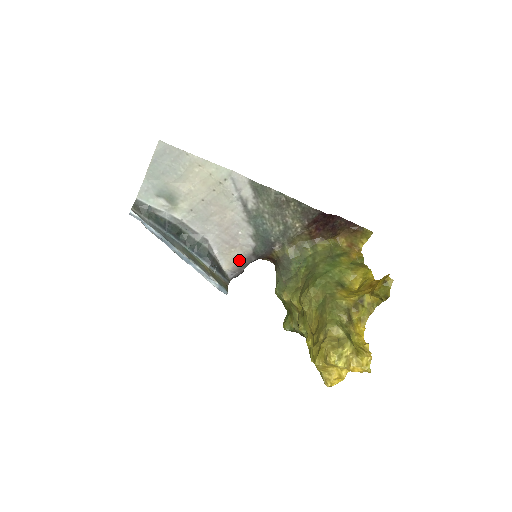
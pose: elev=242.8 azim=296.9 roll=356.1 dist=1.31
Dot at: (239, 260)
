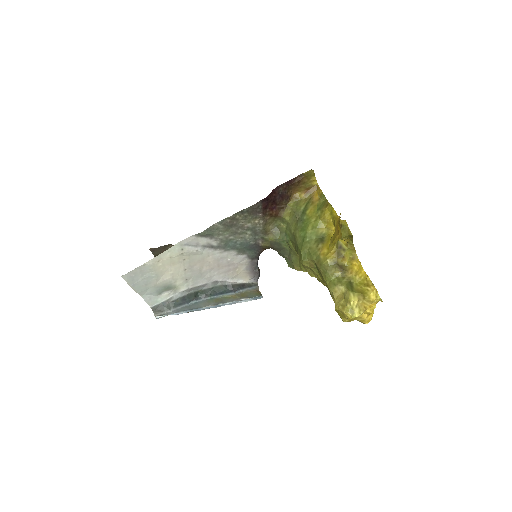
Dot at: (248, 270)
